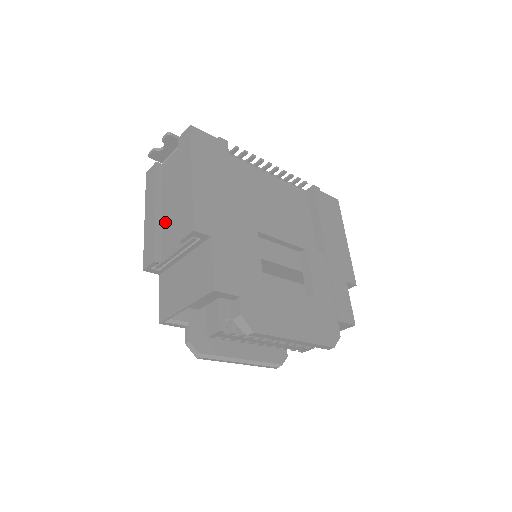
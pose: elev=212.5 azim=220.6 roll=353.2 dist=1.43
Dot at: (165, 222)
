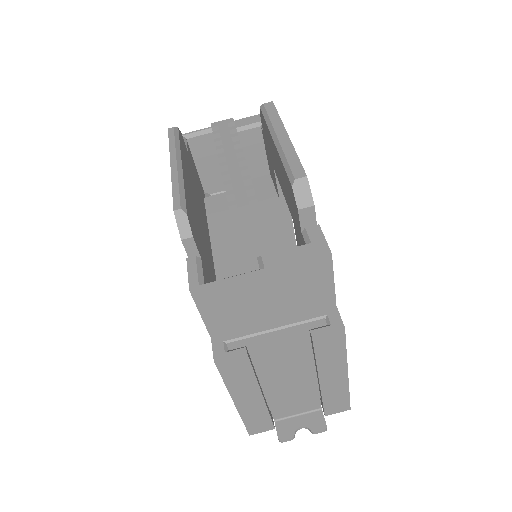
Dot at: occluded
